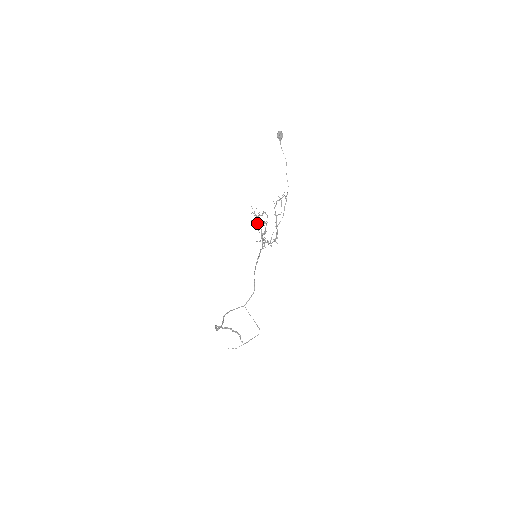
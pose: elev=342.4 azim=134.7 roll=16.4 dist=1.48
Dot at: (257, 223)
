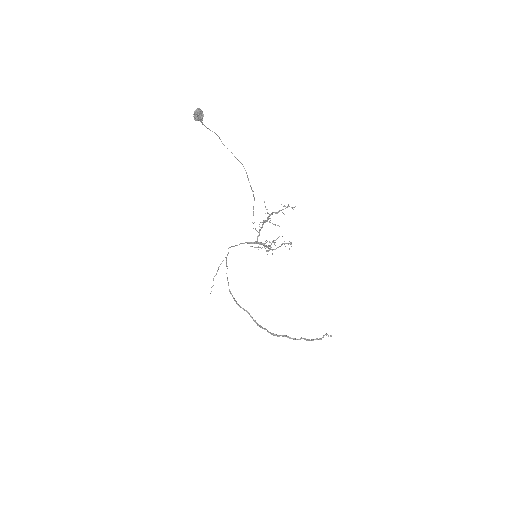
Dot at: occluded
